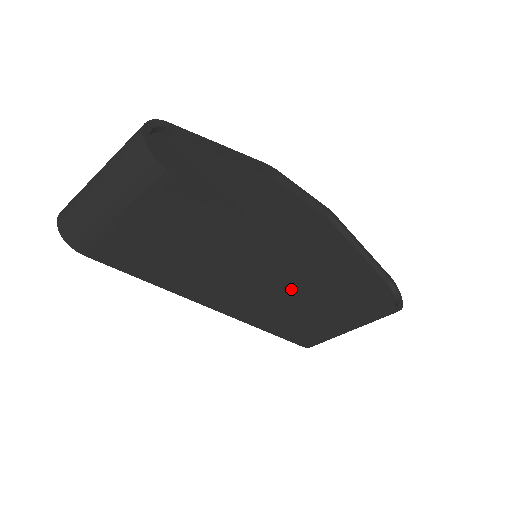
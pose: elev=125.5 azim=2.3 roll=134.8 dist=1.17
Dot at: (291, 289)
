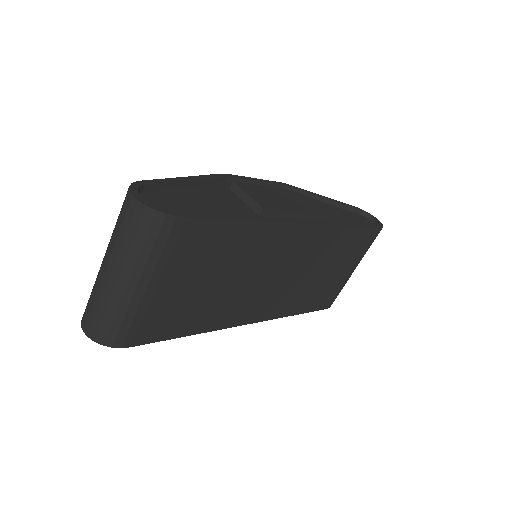
Dot at: (303, 262)
